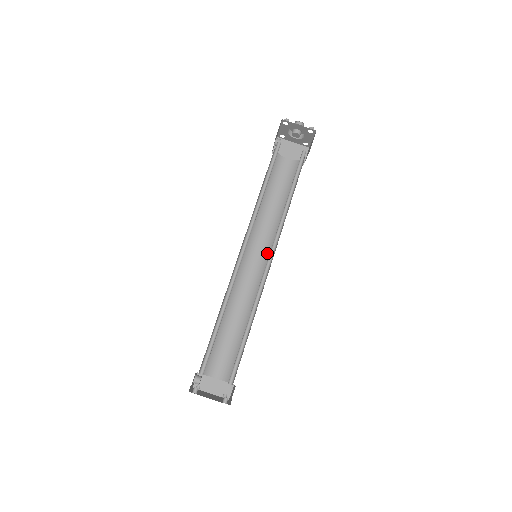
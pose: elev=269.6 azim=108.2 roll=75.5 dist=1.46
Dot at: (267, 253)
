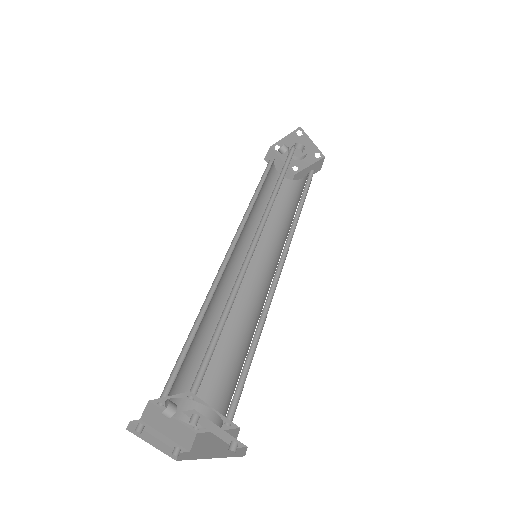
Dot at: (256, 261)
